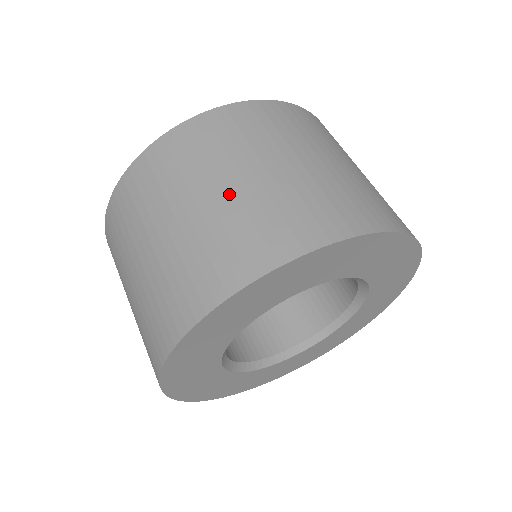
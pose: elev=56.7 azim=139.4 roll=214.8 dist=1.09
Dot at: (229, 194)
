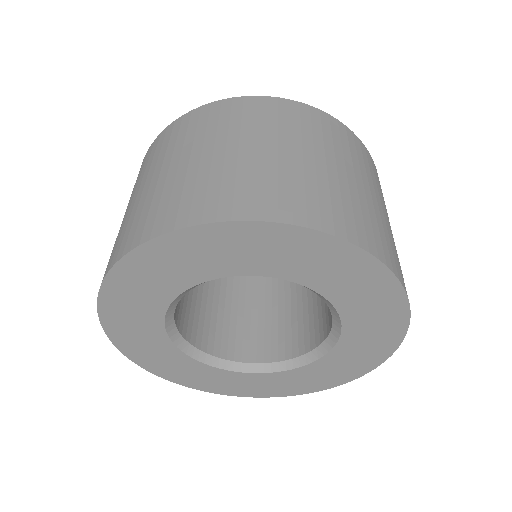
Dot at: (343, 177)
